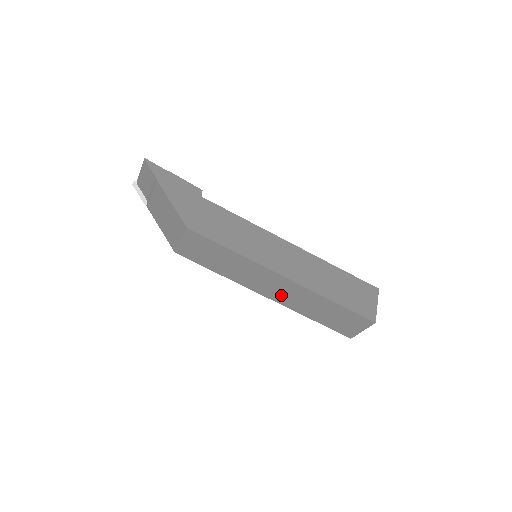
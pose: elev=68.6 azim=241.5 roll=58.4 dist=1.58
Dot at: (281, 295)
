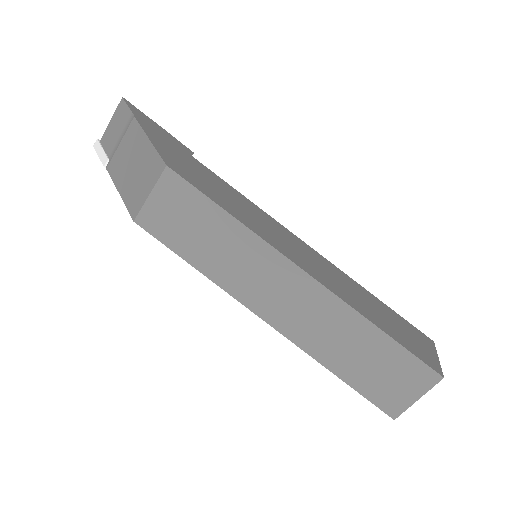
Dot at: (291, 315)
